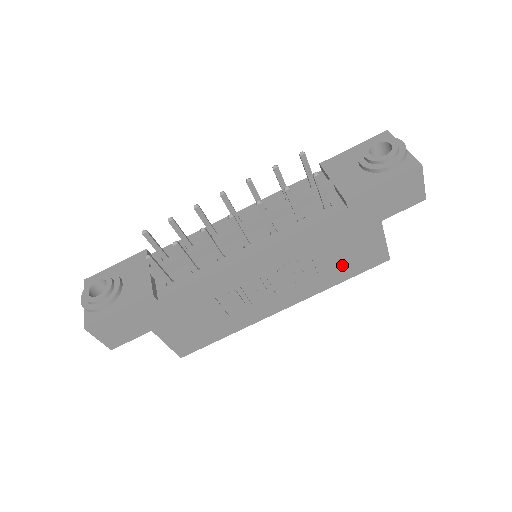
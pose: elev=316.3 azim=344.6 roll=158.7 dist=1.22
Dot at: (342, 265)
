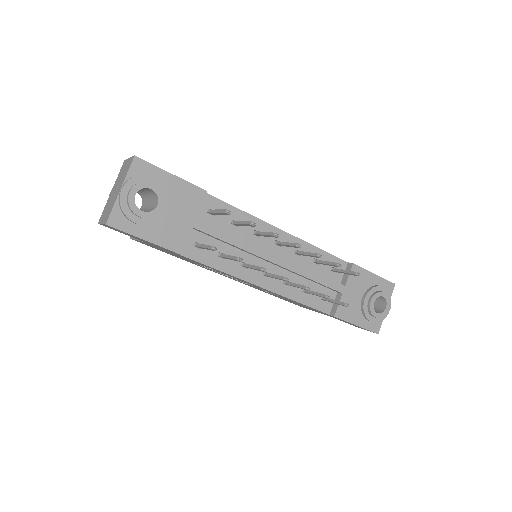
Dot at: occluded
